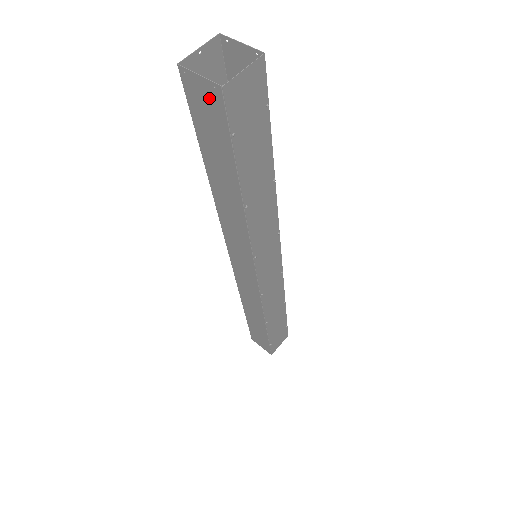
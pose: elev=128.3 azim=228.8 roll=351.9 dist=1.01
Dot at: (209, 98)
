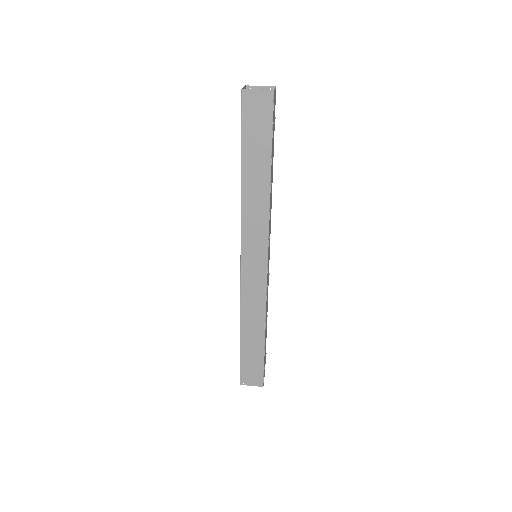
Dot at: (262, 102)
